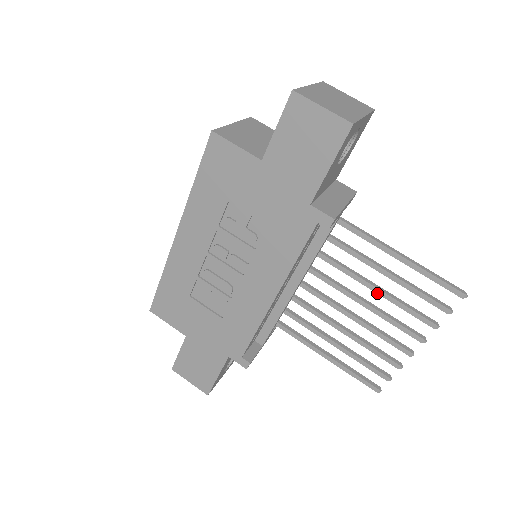
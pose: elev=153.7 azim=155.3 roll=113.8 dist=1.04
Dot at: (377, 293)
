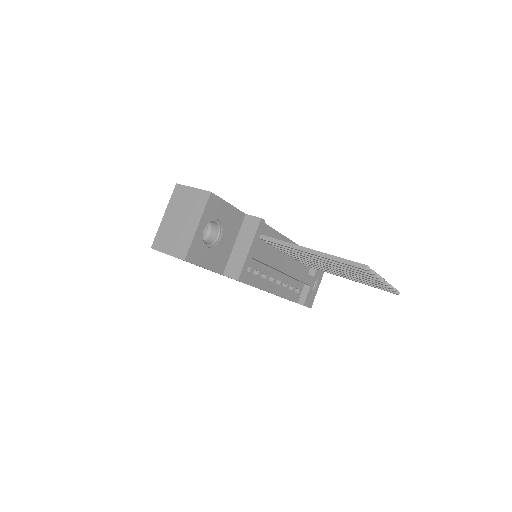
Dot at: occluded
